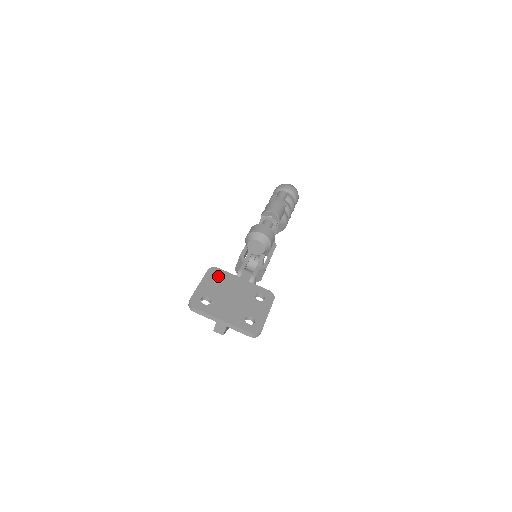
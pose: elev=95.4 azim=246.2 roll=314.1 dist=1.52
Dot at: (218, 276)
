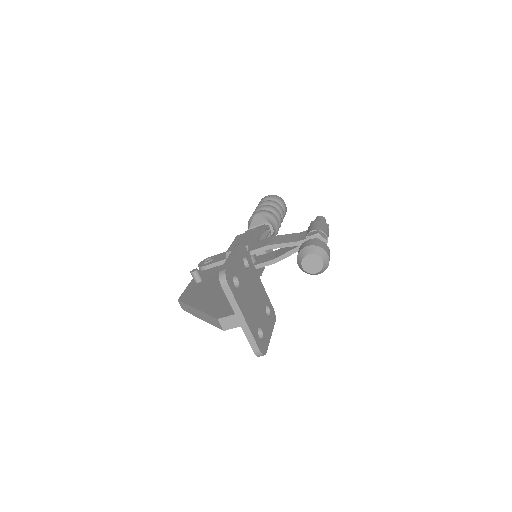
Dot at: (244, 259)
